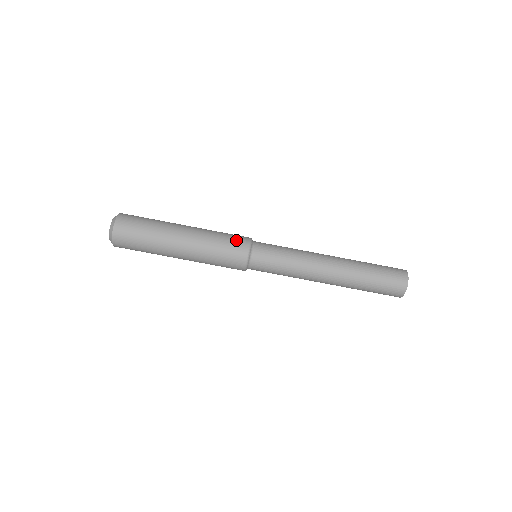
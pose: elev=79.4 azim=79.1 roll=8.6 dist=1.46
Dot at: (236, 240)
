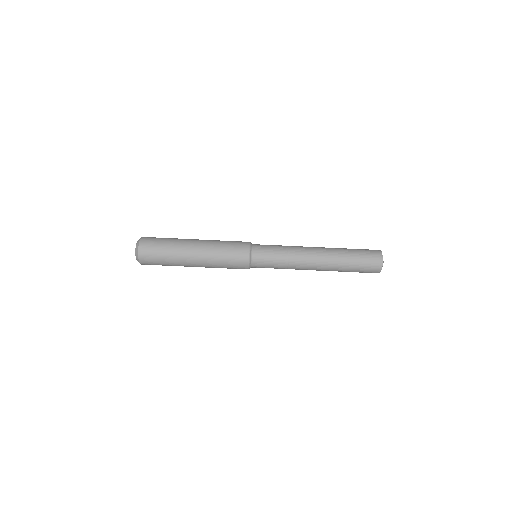
Dot at: (238, 243)
